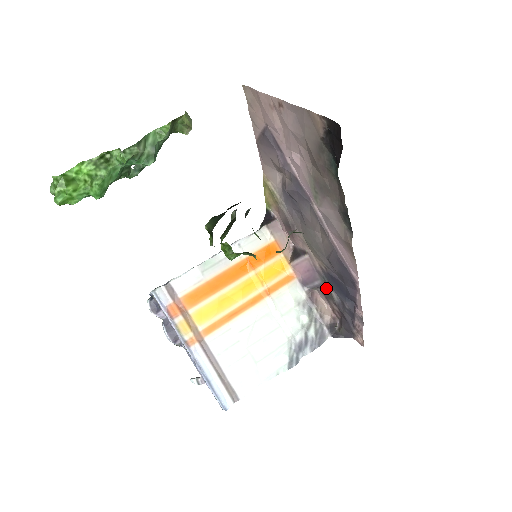
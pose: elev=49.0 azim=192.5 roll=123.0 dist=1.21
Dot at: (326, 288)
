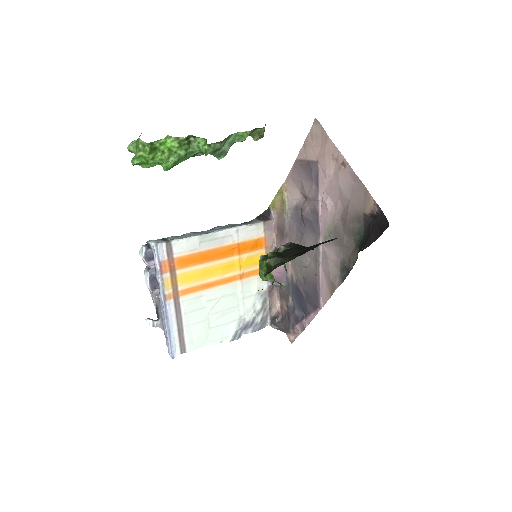
Dot at: (286, 291)
